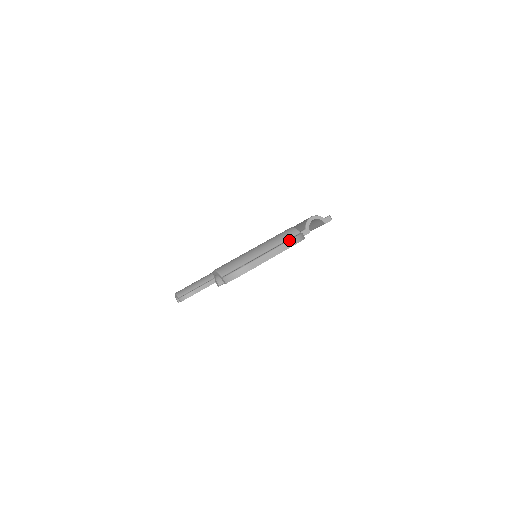
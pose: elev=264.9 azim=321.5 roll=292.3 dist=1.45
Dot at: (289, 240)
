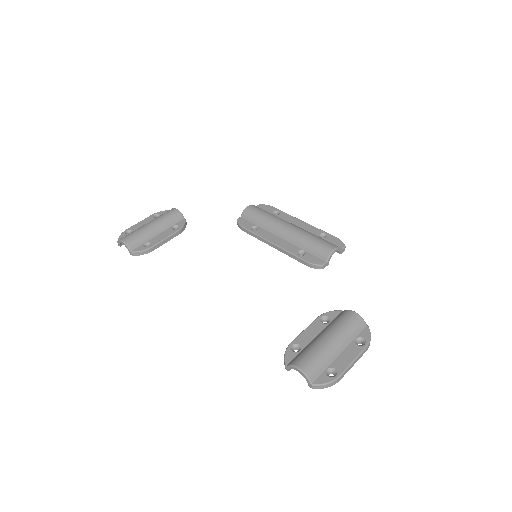
Dot at: (368, 346)
